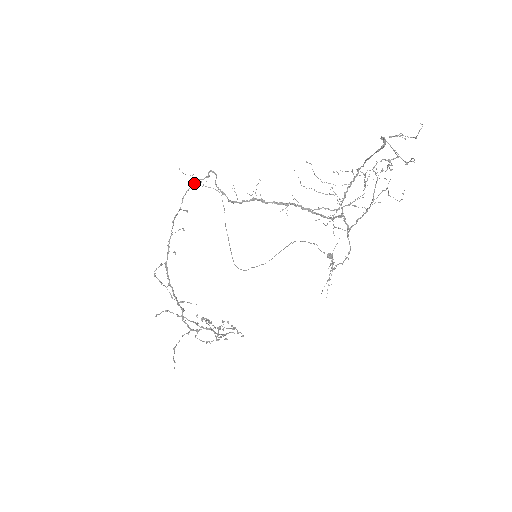
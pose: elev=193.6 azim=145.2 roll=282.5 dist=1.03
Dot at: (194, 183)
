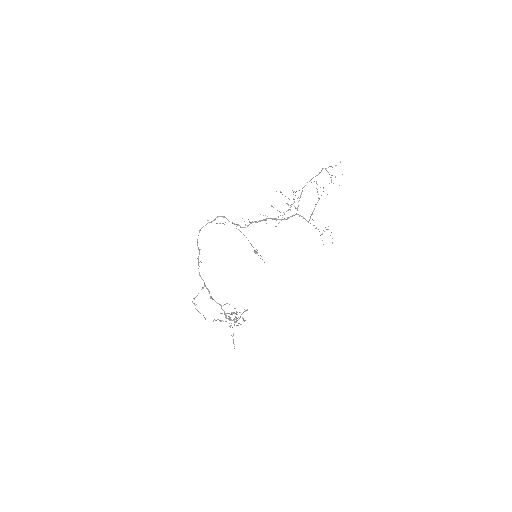
Dot at: (200, 230)
